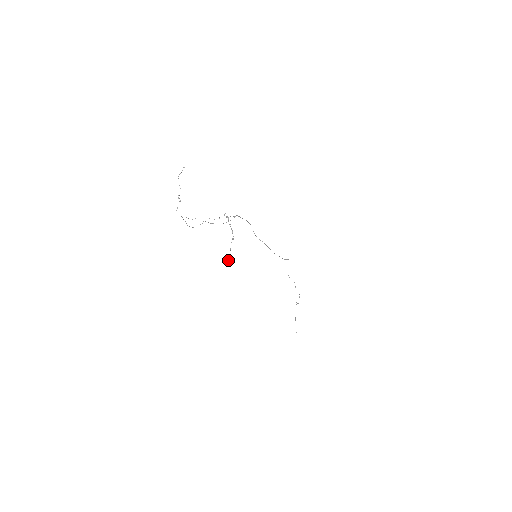
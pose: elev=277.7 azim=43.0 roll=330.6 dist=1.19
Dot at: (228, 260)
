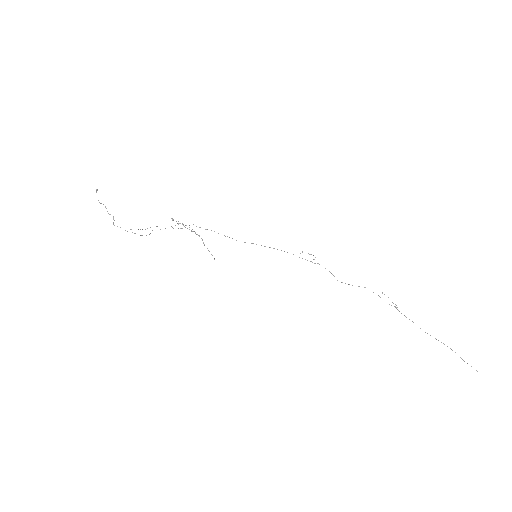
Dot at: occluded
